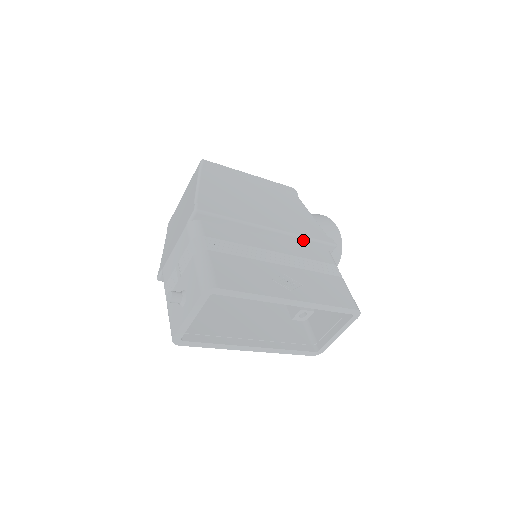
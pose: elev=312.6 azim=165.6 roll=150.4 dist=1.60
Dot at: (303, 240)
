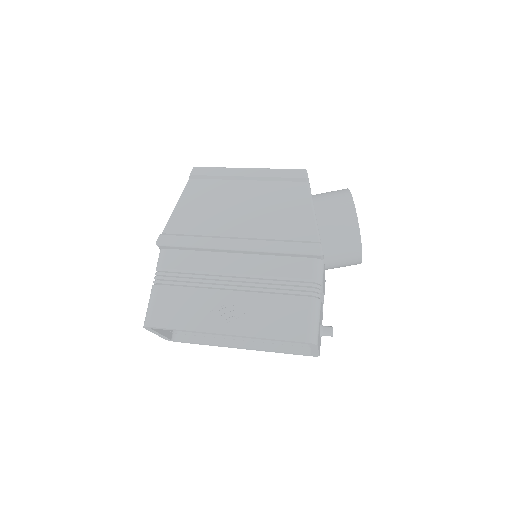
Dot at: (275, 253)
